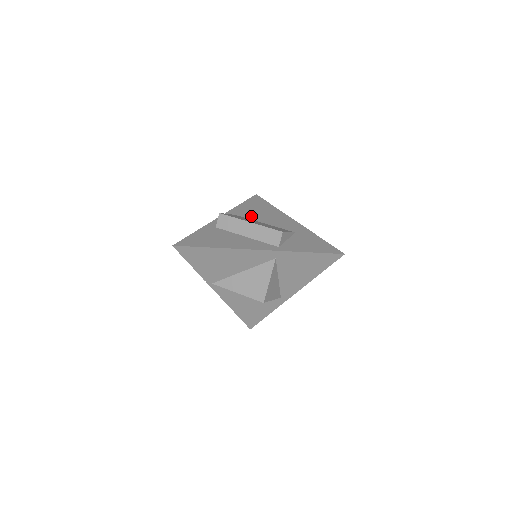
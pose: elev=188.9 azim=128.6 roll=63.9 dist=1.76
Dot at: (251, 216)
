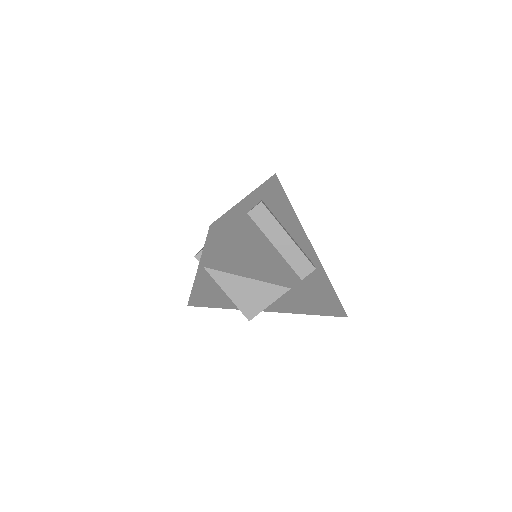
Dot at: (275, 211)
